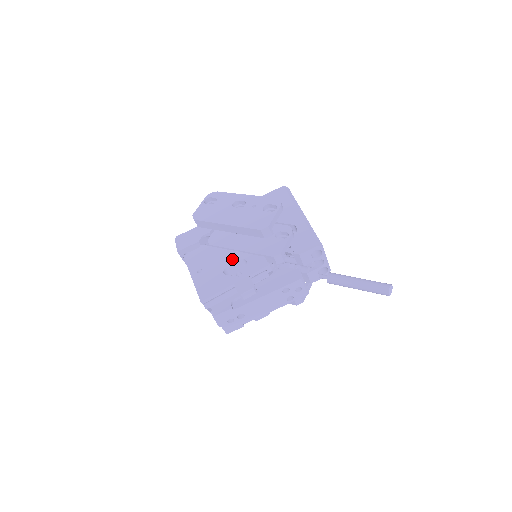
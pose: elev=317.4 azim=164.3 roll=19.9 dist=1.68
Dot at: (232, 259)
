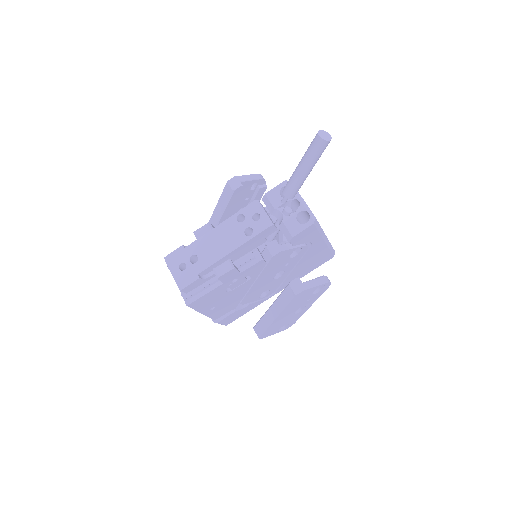
Dot at: occluded
